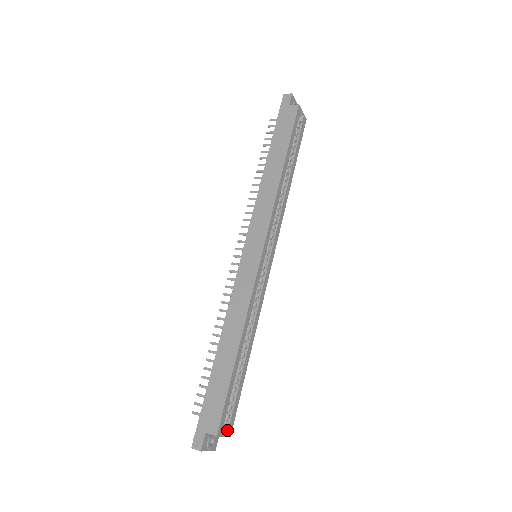
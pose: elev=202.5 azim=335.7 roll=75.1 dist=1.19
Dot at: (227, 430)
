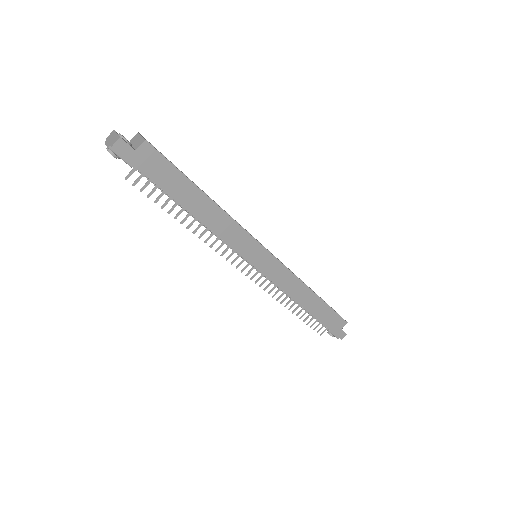
Dot at: occluded
